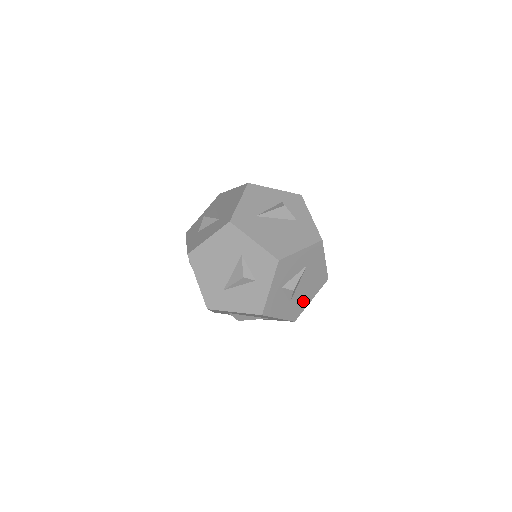
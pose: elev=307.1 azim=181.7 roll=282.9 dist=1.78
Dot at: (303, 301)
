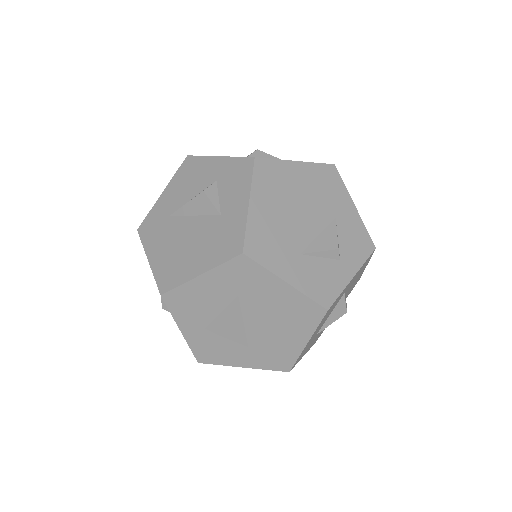
Dot at: (284, 344)
